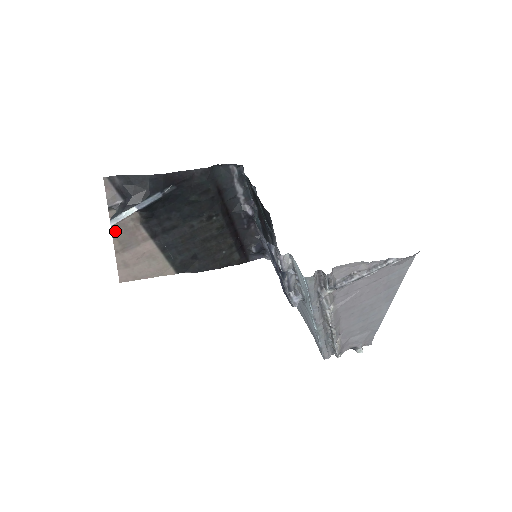
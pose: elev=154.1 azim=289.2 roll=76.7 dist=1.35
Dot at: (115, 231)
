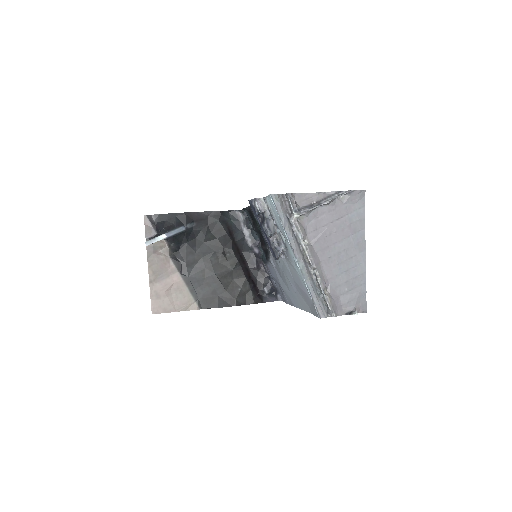
Dot at: (150, 262)
